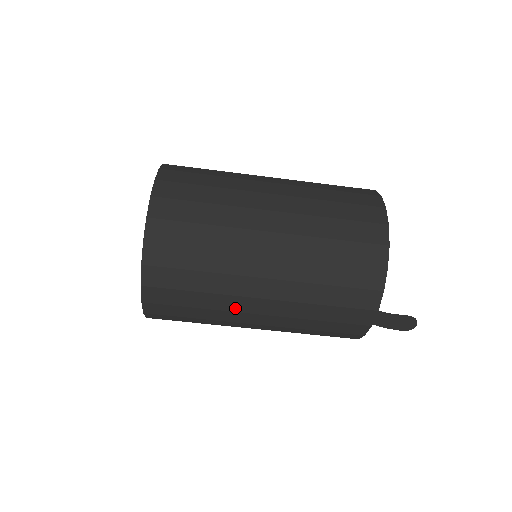
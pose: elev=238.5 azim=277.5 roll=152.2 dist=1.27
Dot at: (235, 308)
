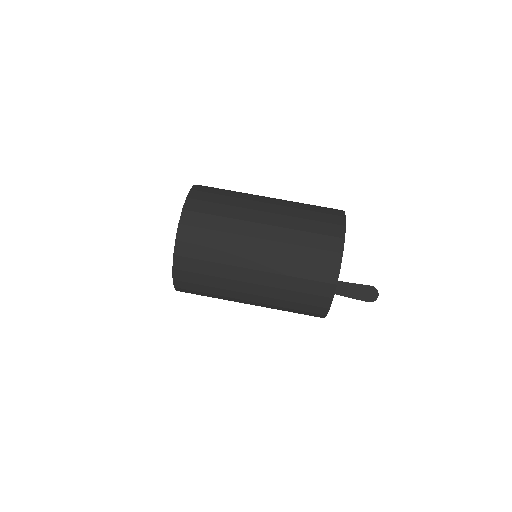
Dot at: (241, 247)
